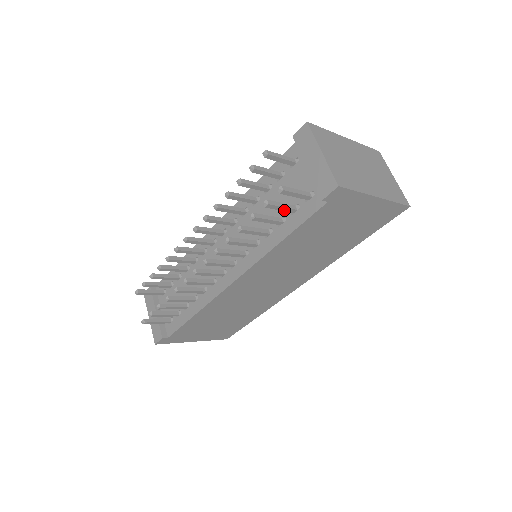
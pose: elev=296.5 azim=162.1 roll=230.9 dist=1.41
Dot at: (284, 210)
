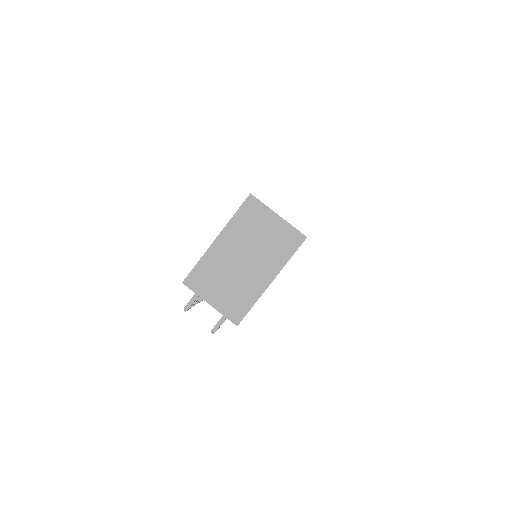
Dot at: occluded
